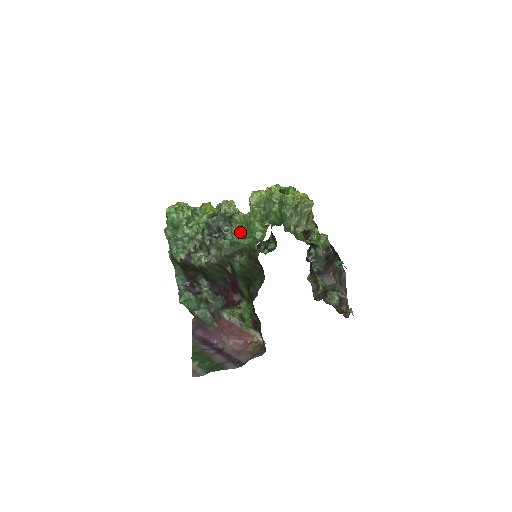
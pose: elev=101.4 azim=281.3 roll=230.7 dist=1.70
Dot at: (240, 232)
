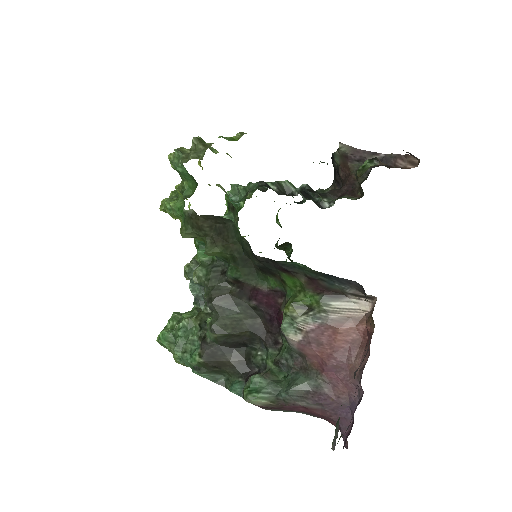
Dot at: (198, 248)
